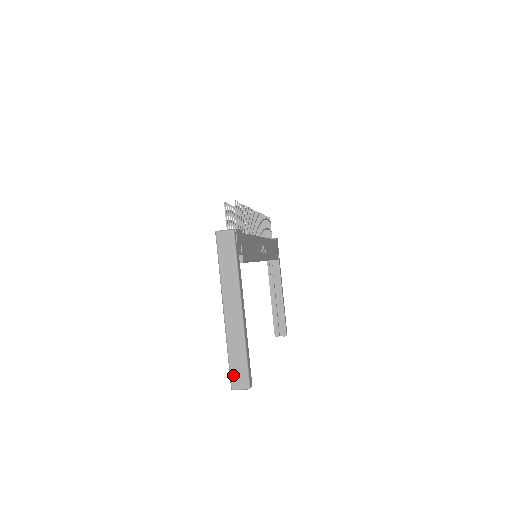
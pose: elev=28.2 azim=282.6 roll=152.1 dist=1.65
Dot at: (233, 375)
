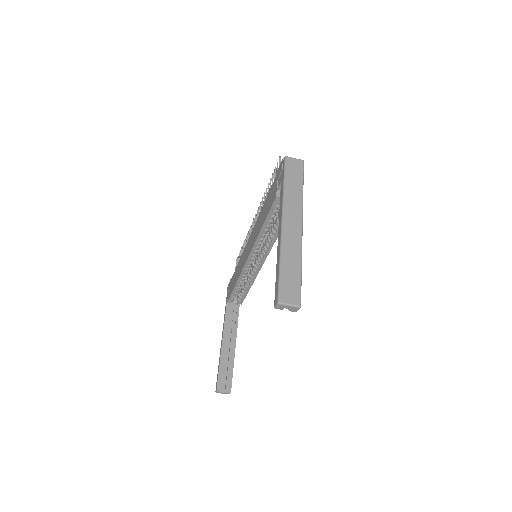
Dot at: (283, 287)
